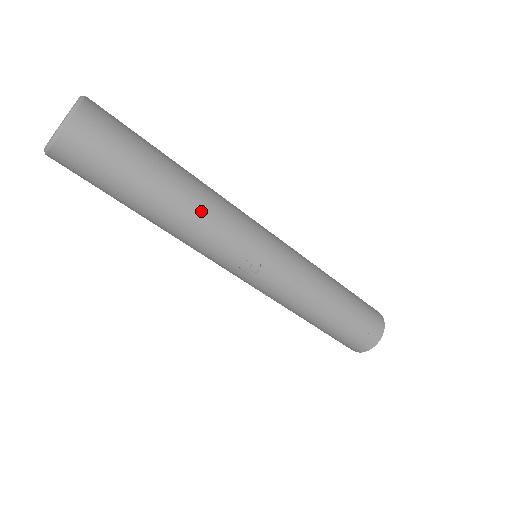
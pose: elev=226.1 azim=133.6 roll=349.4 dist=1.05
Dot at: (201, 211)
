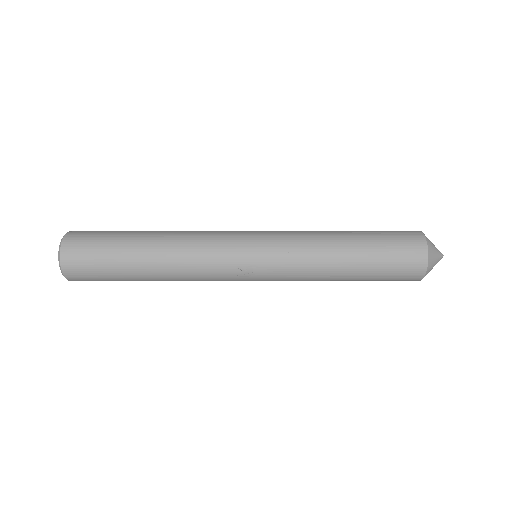
Dot at: (176, 256)
